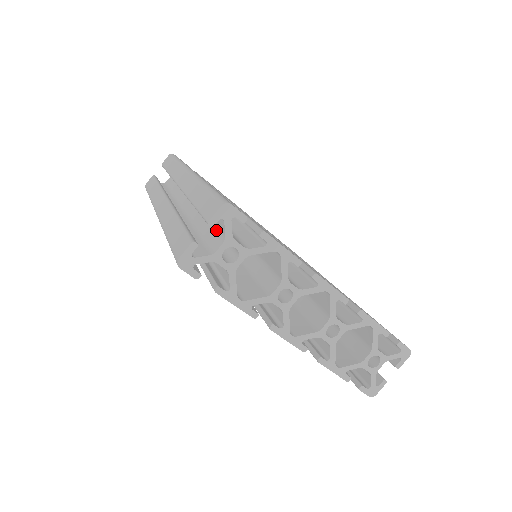
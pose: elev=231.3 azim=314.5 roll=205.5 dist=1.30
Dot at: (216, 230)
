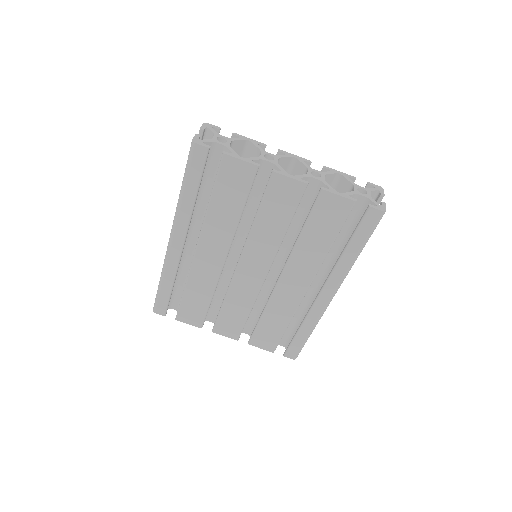
Dot at: occluded
